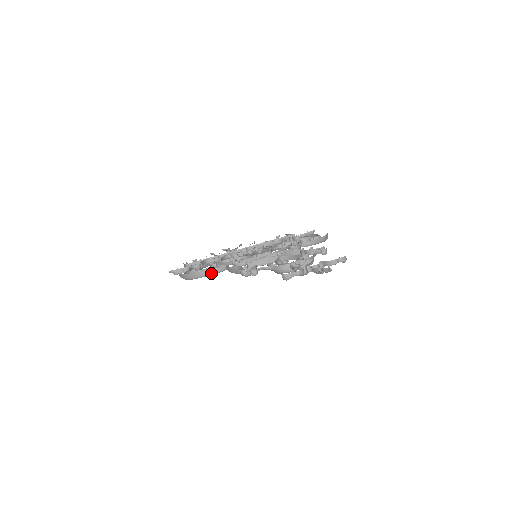
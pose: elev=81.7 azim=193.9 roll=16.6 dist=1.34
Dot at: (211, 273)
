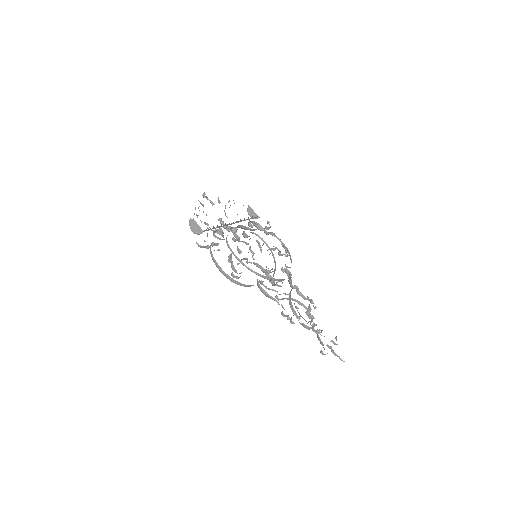
Dot at: (249, 286)
